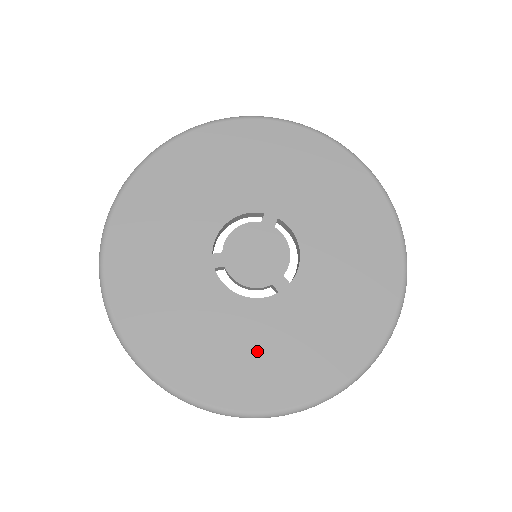
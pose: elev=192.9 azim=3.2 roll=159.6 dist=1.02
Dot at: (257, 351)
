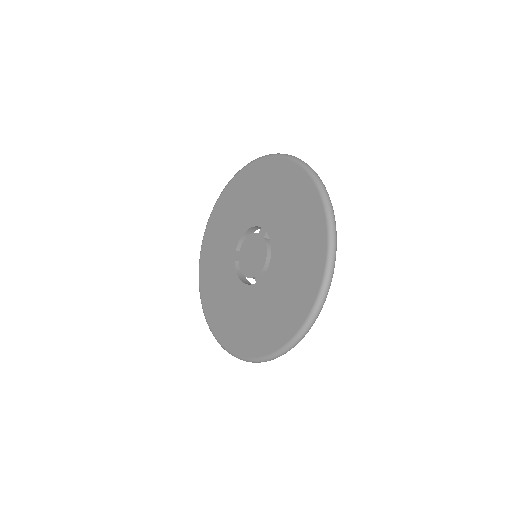
Dot at: (240, 317)
